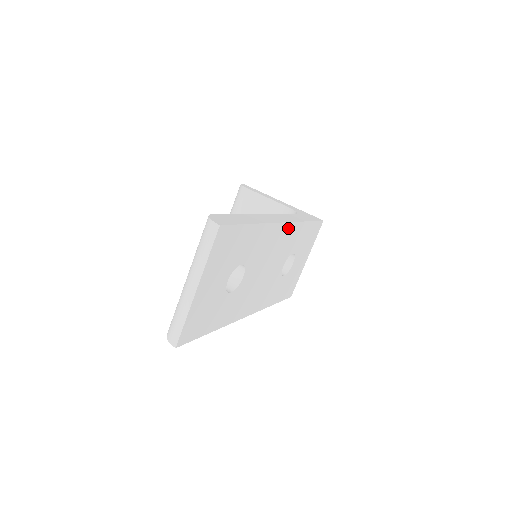
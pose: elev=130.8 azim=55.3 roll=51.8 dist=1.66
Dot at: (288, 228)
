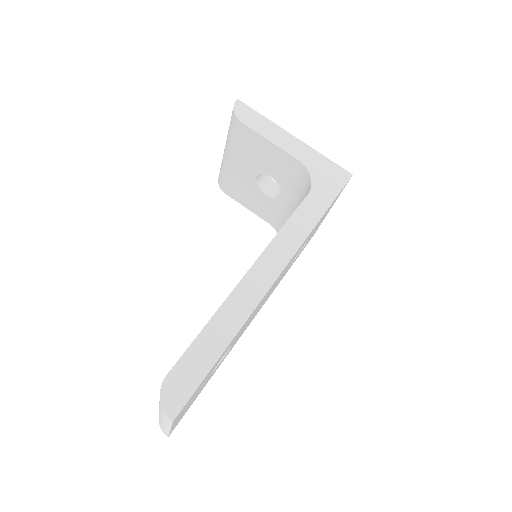
Dot at: occluded
